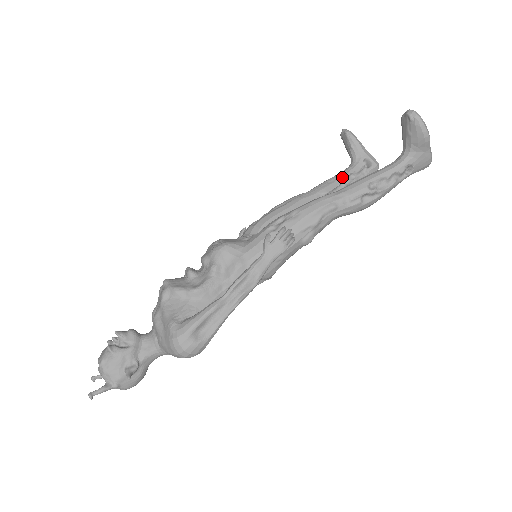
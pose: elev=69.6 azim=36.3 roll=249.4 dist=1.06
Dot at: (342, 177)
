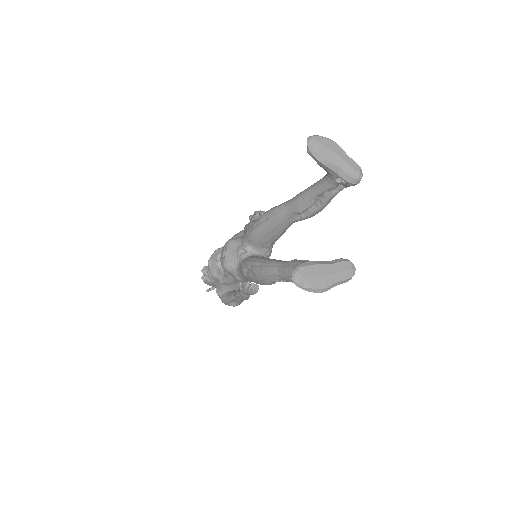
Dot at: (315, 196)
